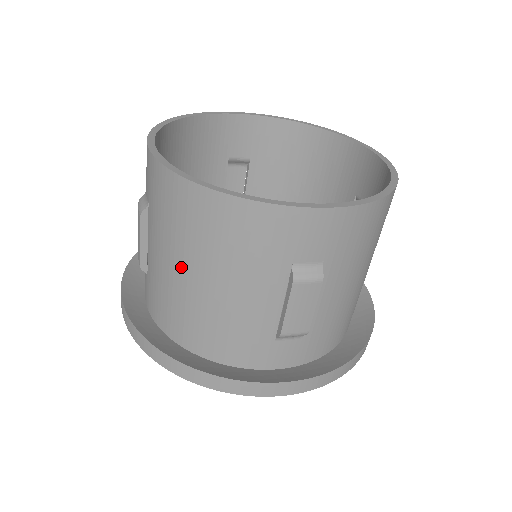
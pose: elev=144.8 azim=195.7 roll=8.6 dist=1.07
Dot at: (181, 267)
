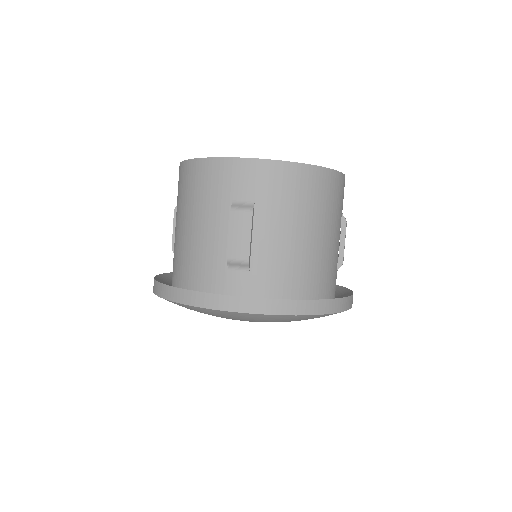
Dot at: (180, 223)
